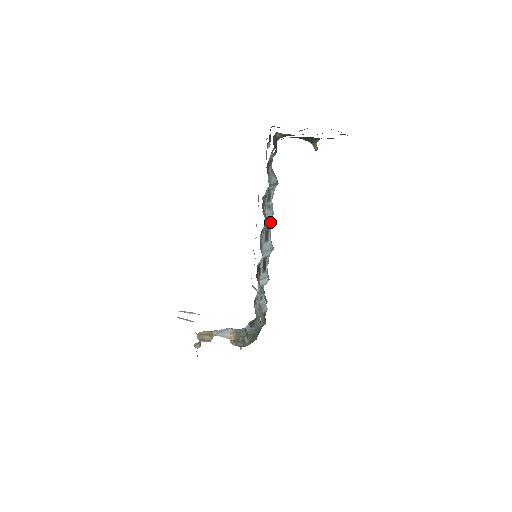
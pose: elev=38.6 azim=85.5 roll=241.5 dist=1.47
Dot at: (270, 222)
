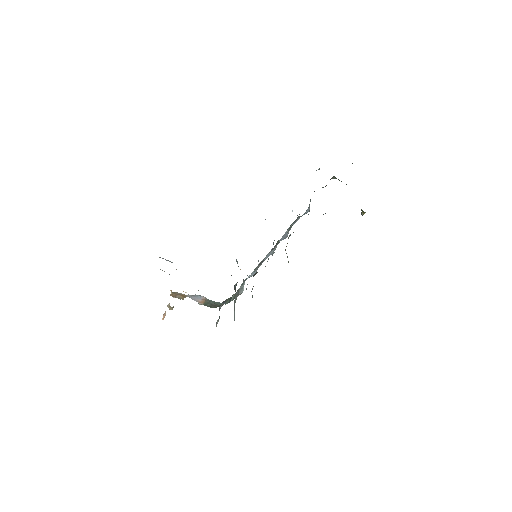
Dot at: (284, 238)
